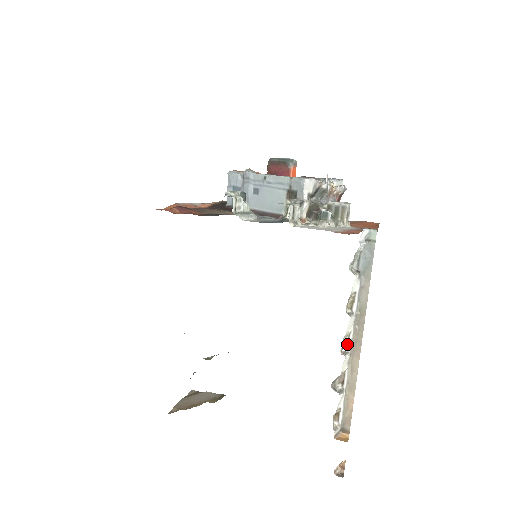
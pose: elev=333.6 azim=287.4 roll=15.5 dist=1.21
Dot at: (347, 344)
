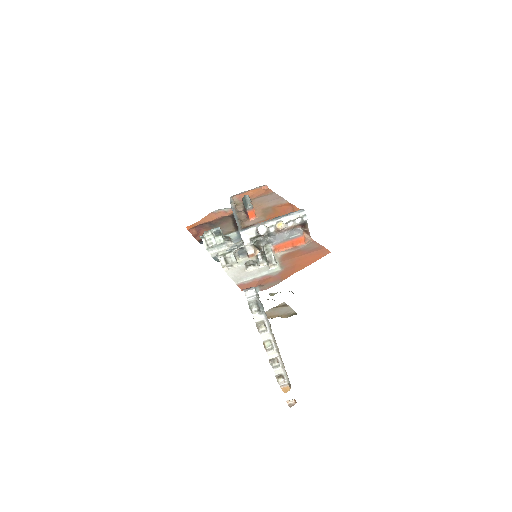
Dot at: (272, 344)
